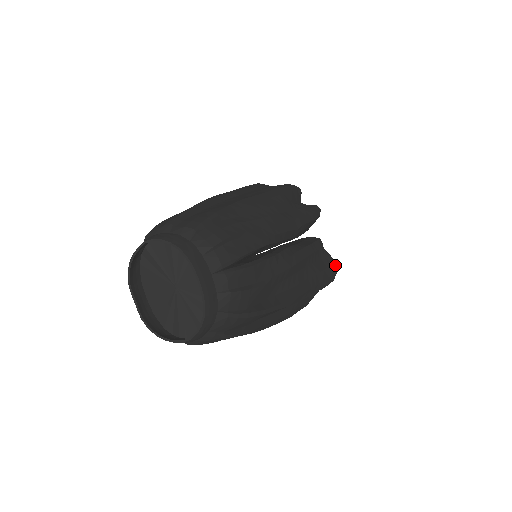
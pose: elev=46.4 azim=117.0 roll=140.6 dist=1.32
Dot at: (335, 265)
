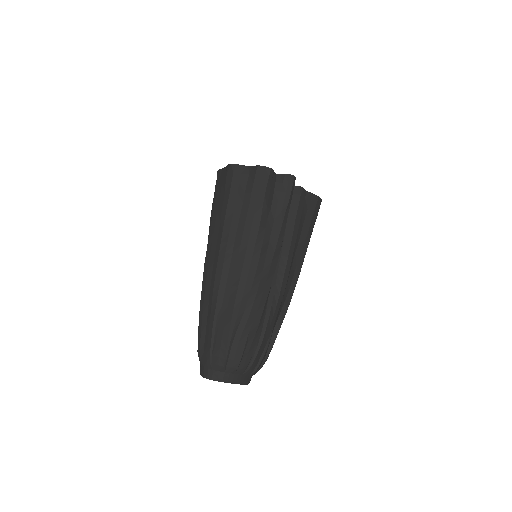
Dot at: (319, 199)
